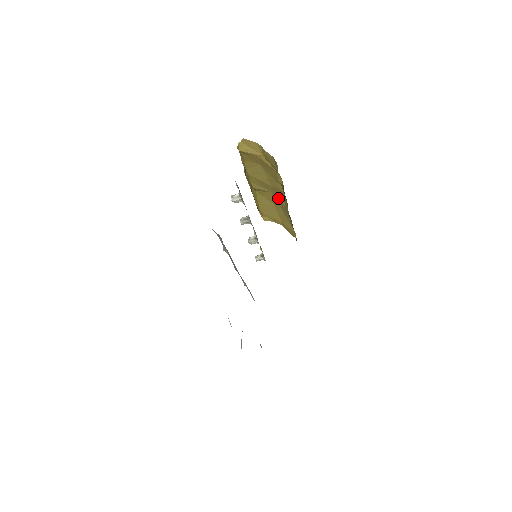
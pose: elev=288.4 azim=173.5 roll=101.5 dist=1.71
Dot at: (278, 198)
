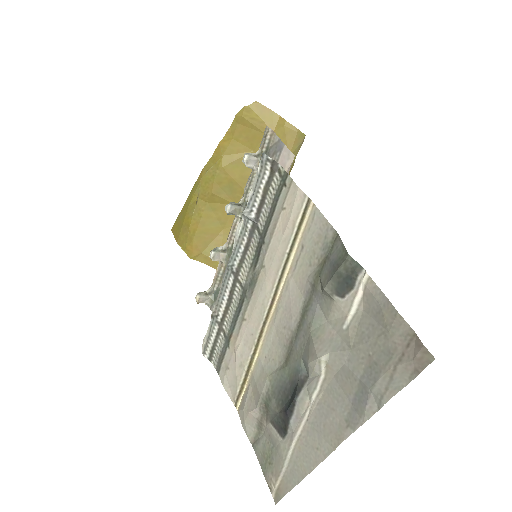
Dot at: occluded
